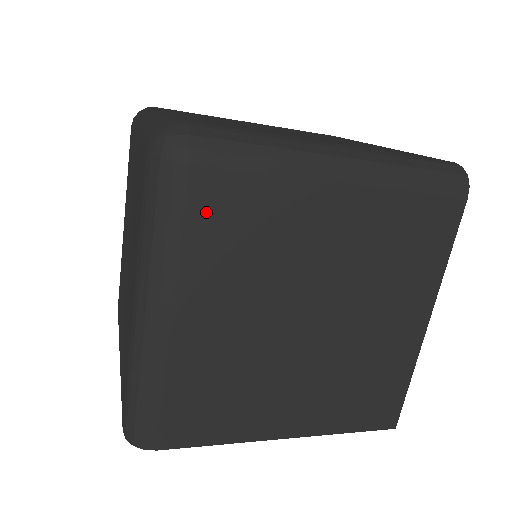
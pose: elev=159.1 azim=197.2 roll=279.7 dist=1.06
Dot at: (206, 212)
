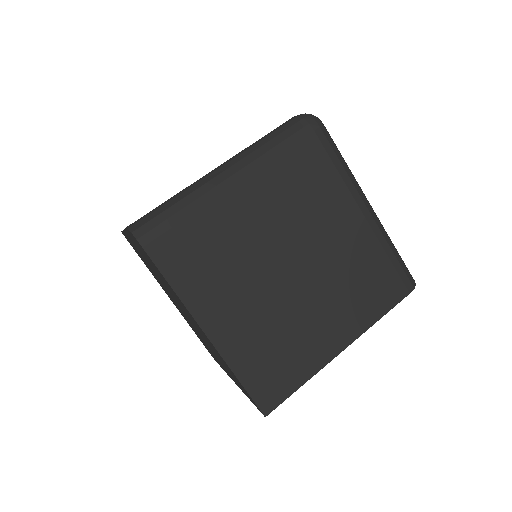
Dot at: (301, 156)
